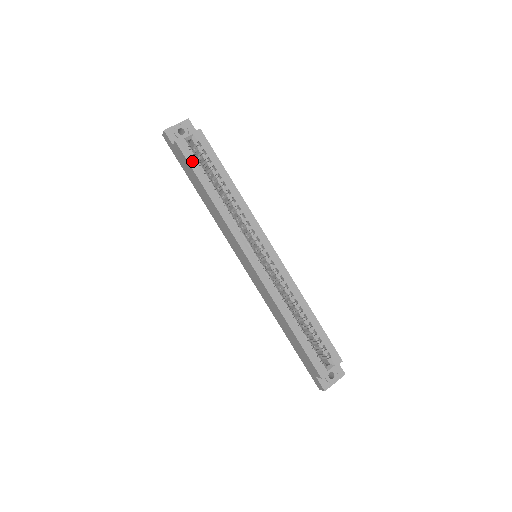
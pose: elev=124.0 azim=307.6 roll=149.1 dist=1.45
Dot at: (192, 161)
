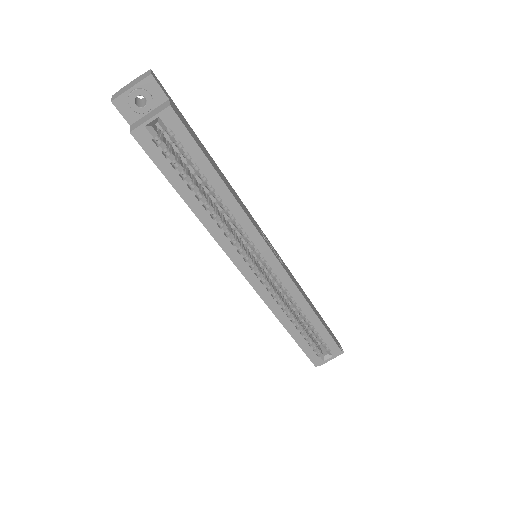
Dot at: (161, 161)
